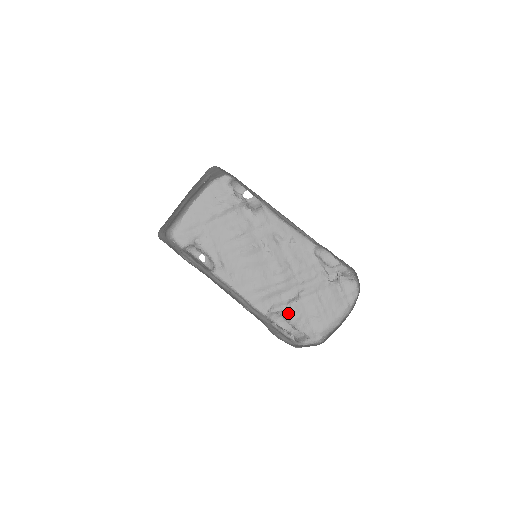
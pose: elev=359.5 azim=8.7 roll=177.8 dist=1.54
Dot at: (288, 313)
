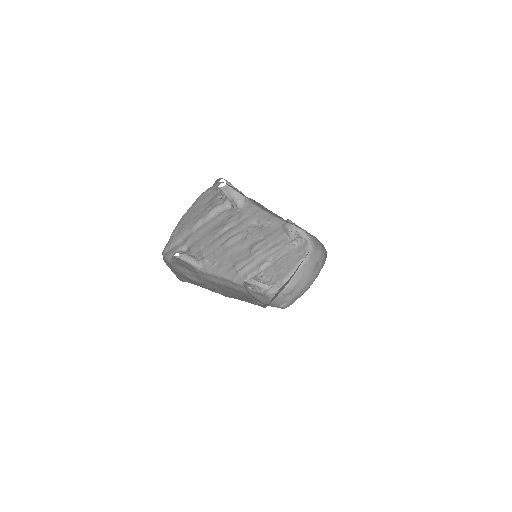
Dot at: (261, 277)
